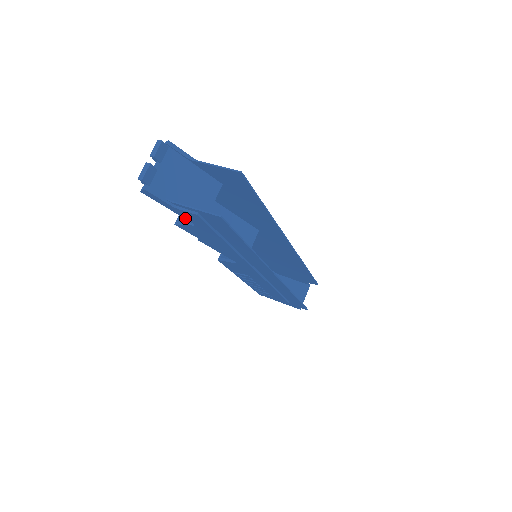
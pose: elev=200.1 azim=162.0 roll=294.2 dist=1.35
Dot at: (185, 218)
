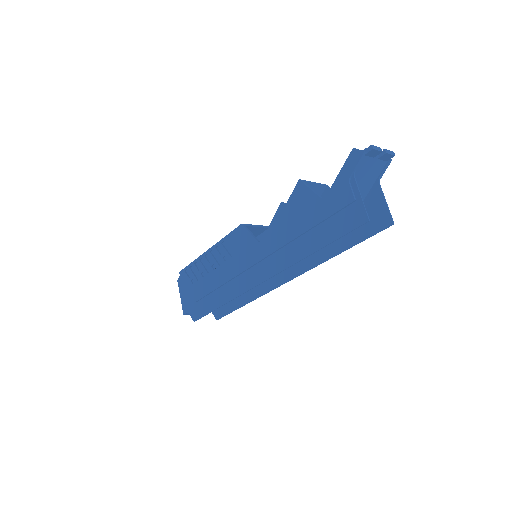
Dot at: (331, 189)
